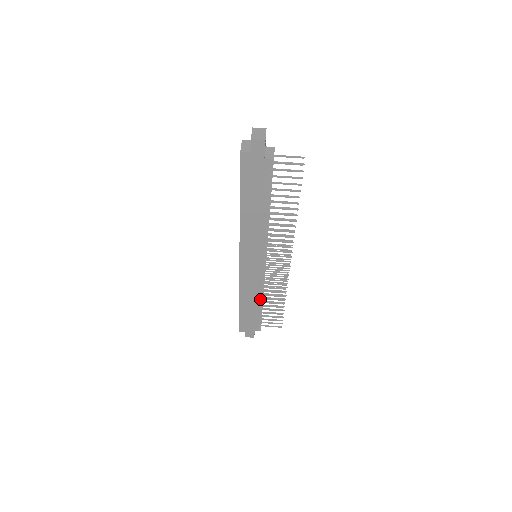
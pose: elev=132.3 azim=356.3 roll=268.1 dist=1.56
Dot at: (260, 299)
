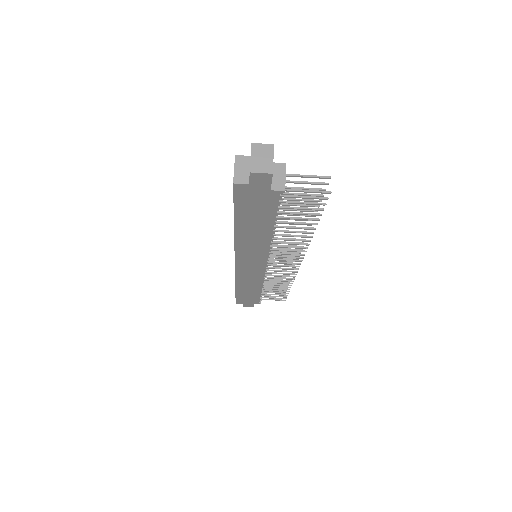
Dot at: (261, 287)
